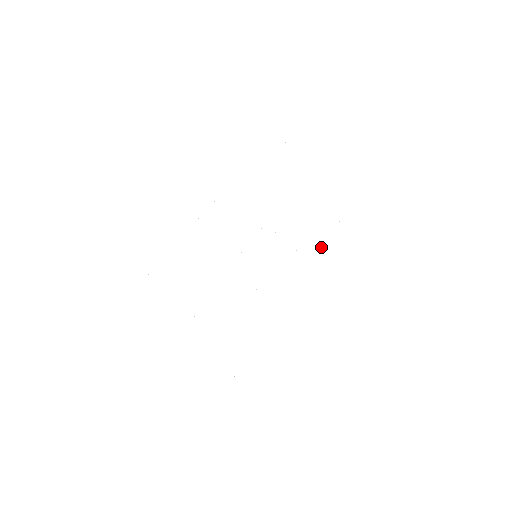
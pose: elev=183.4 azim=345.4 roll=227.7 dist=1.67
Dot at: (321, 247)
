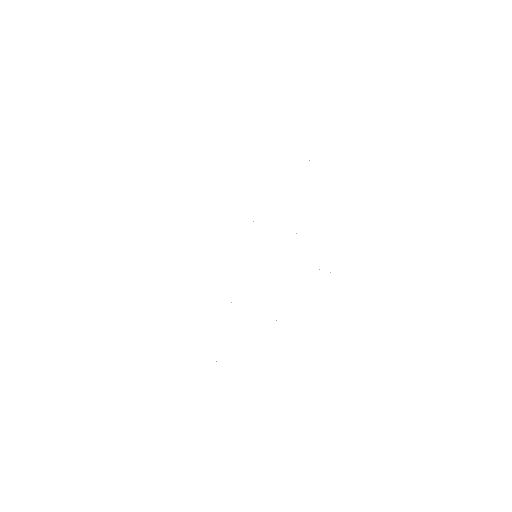
Dot at: occluded
